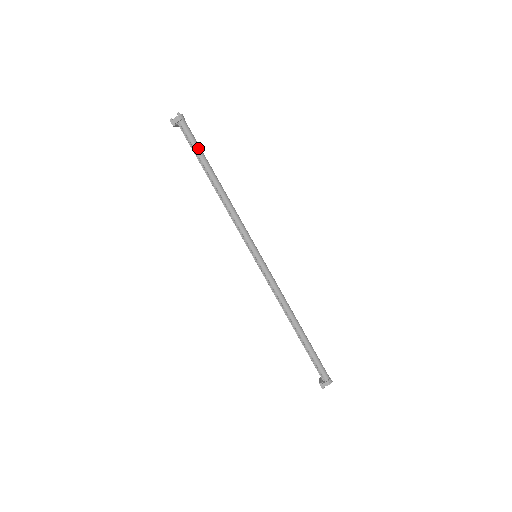
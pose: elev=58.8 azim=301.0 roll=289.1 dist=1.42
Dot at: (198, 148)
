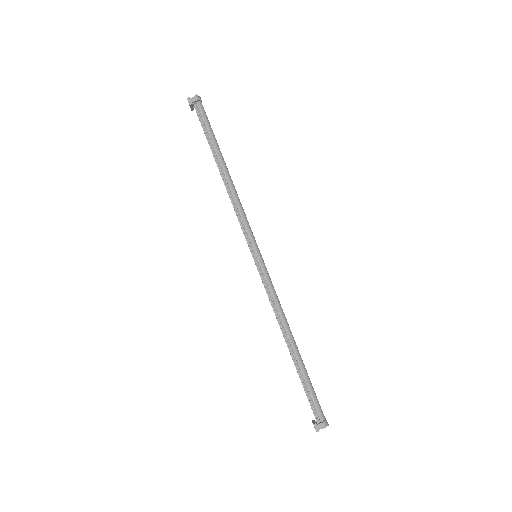
Dot at: (211, 131)
